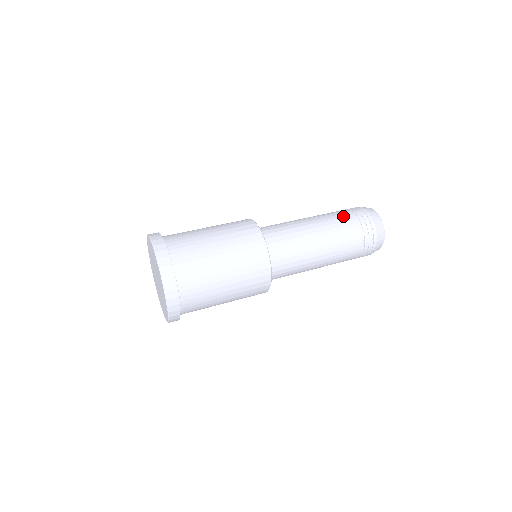
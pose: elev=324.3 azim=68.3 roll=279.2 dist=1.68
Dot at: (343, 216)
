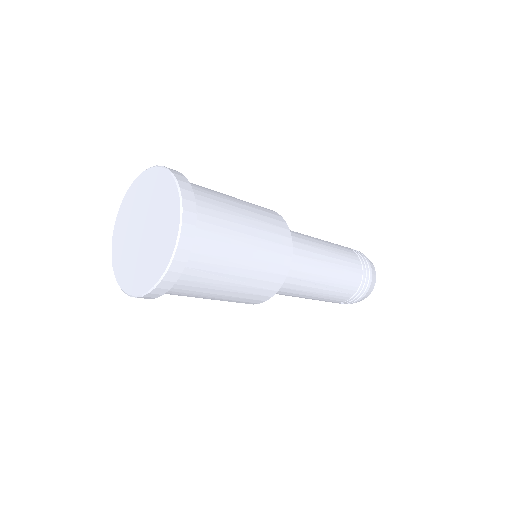
Dot at: occluded
